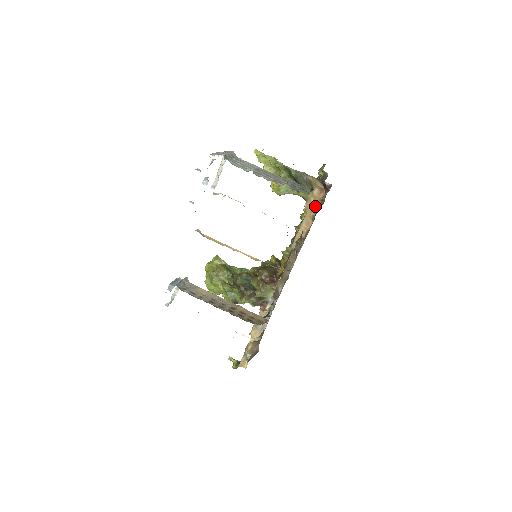
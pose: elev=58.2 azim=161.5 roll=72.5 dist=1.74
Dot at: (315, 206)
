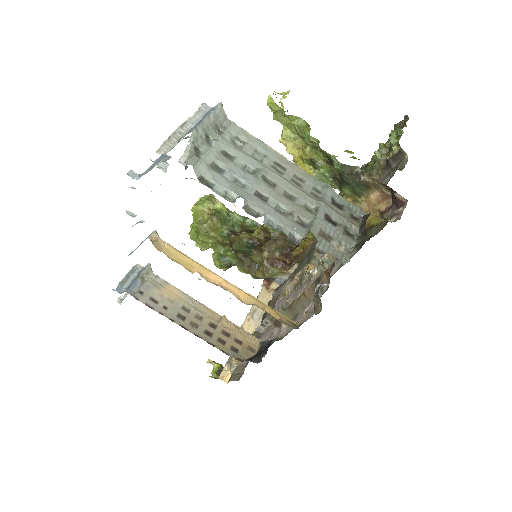
Dot at: occluded
